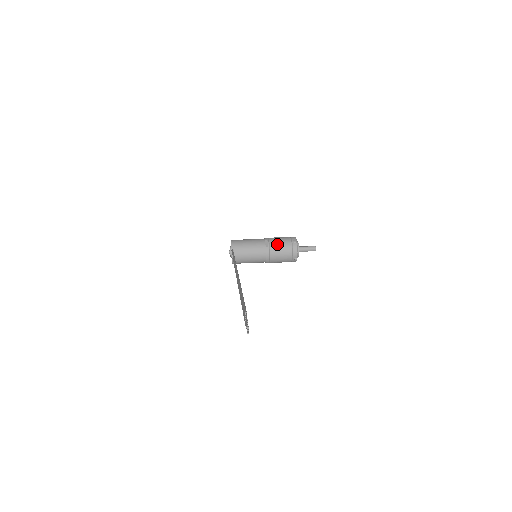
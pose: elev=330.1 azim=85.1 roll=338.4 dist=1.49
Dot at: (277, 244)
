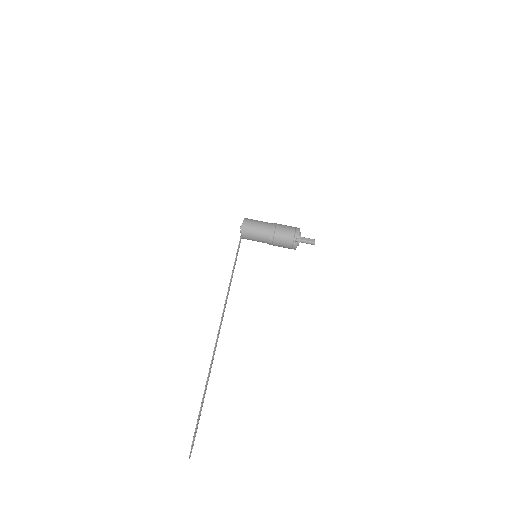
Dot at: (280, 239)
